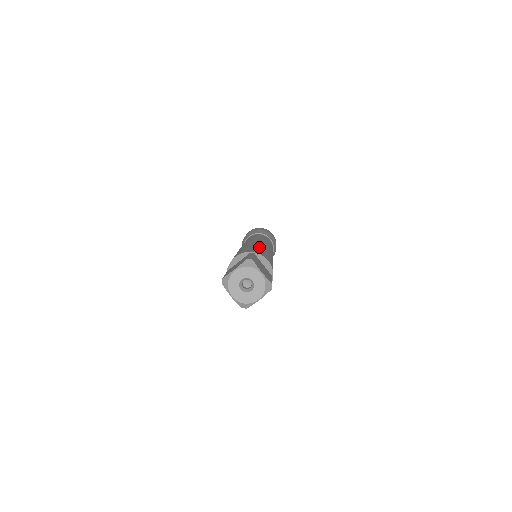
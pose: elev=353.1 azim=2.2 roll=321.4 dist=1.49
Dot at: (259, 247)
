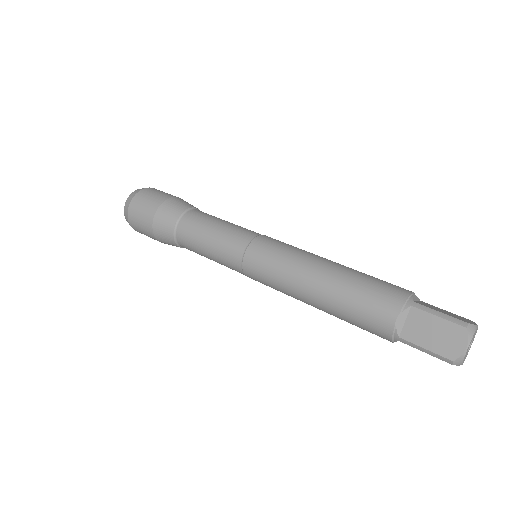
Dot at: (347, 272)
